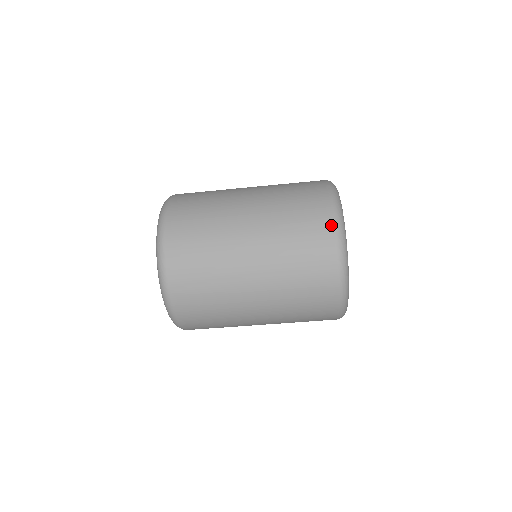
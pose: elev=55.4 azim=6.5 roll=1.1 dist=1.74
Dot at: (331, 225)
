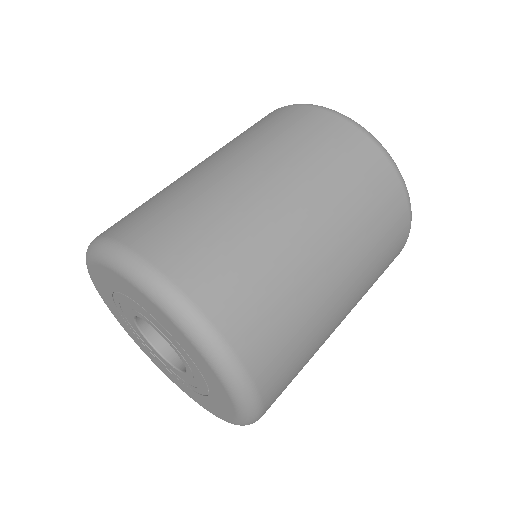
Dot at: (407, 235)
